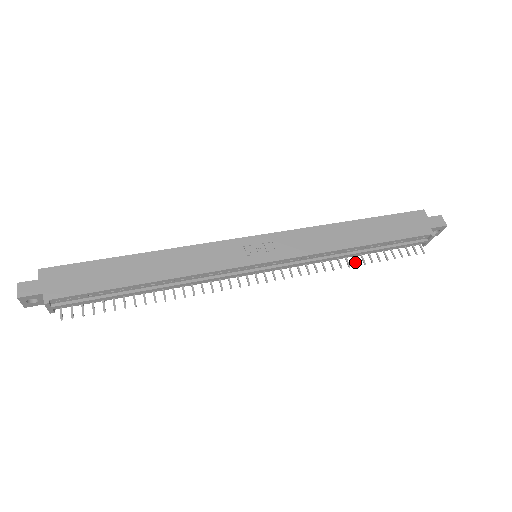
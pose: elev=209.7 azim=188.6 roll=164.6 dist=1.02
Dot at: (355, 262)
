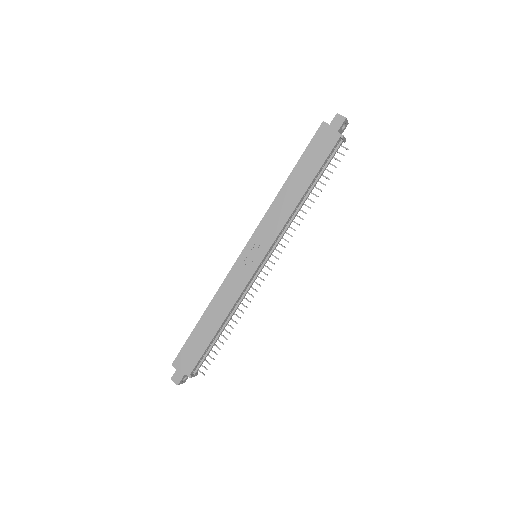
Dot at: occluded
